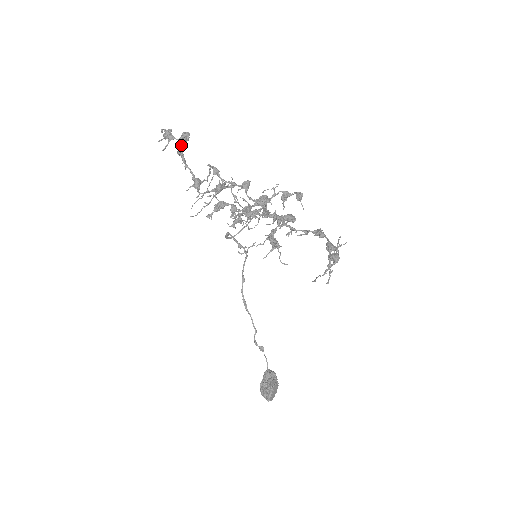
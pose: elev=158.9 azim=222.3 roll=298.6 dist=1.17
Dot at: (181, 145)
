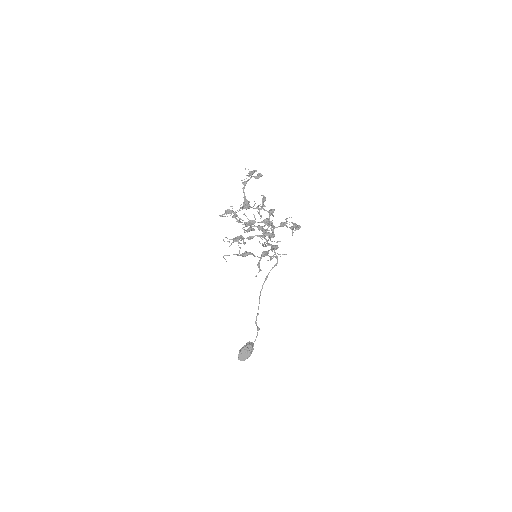
Dot at: (249, 179)
